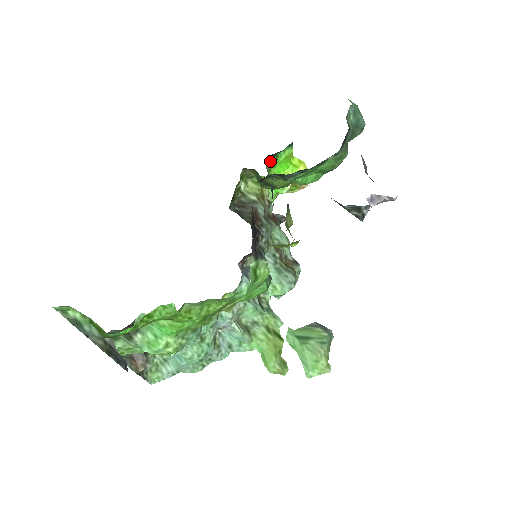
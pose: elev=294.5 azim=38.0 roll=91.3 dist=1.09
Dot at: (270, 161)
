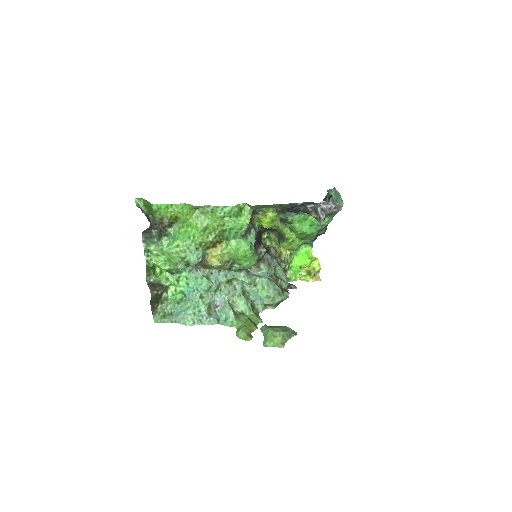
Dot at: occluded
